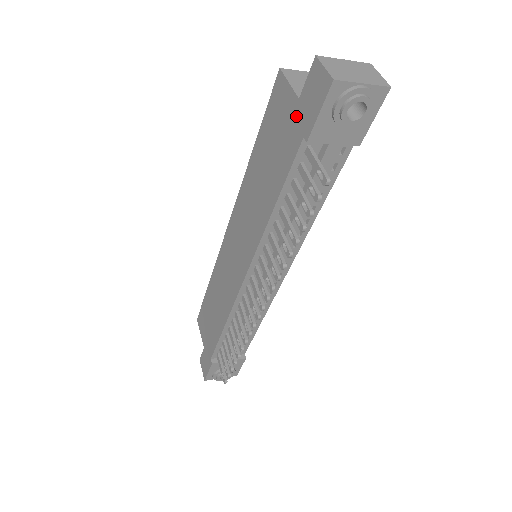
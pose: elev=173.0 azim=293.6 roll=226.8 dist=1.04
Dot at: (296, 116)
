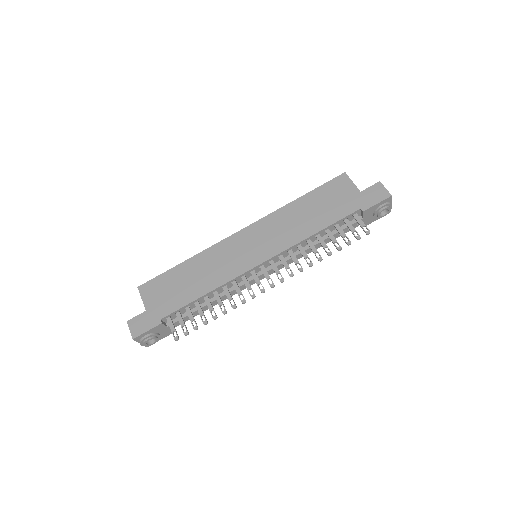
Dot at: (356, 198)
